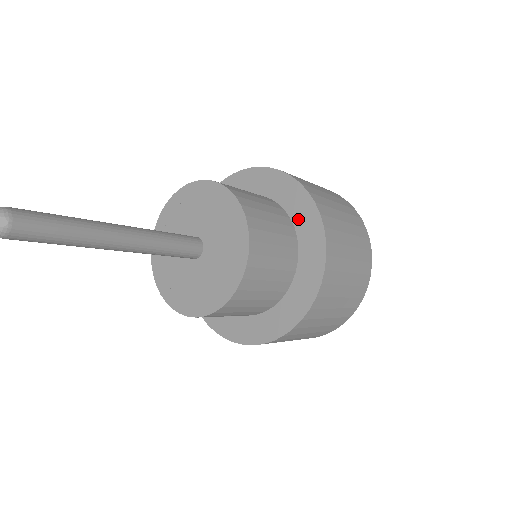
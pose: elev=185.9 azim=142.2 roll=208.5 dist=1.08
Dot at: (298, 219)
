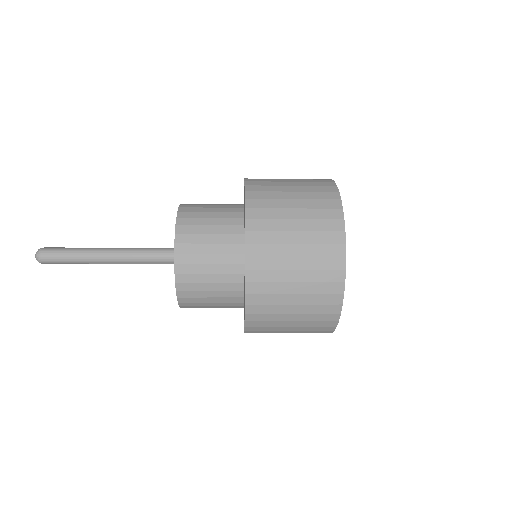
Dot at: occluded
